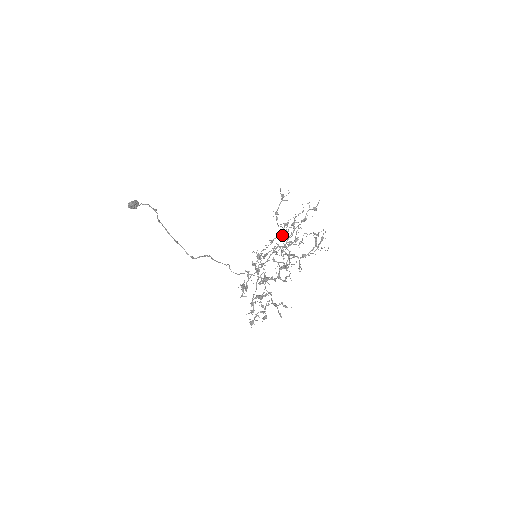
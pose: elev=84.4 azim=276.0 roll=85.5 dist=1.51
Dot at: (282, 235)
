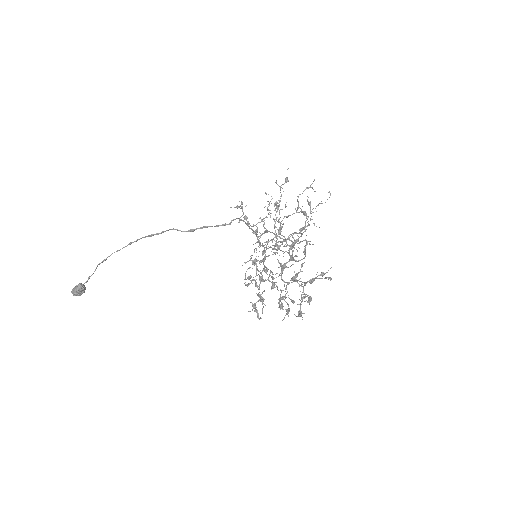
Dot at: (264, 233)
